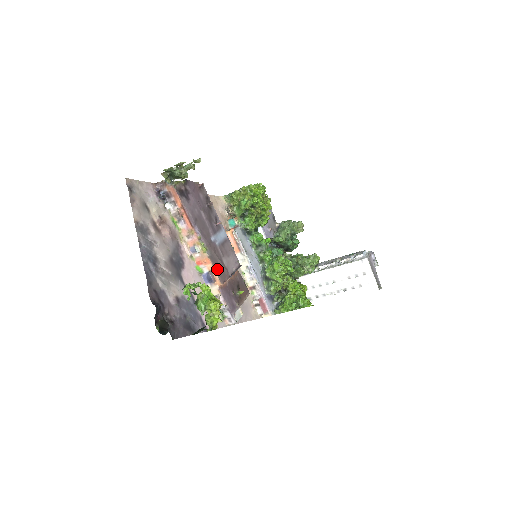
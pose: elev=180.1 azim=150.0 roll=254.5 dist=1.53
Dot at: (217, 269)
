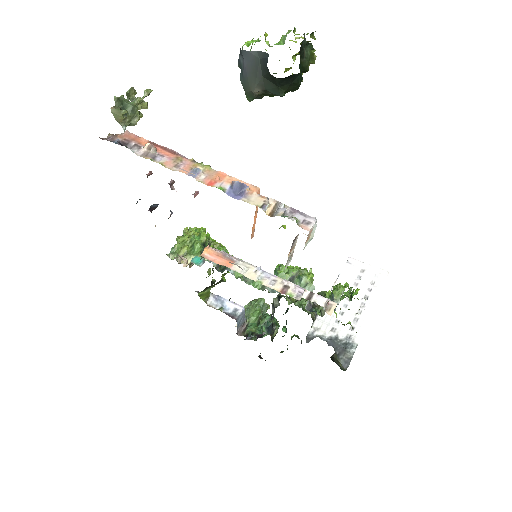
Dot at: occluded
